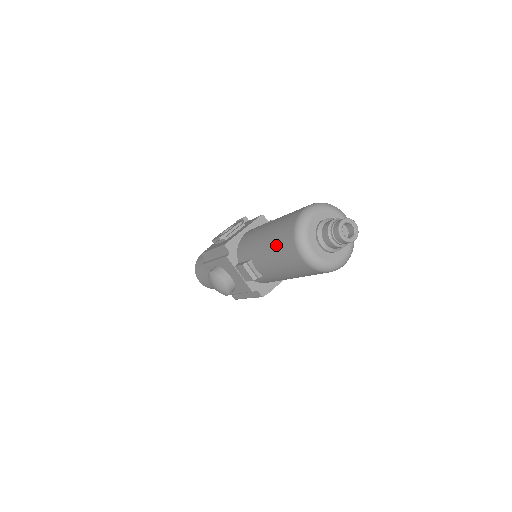
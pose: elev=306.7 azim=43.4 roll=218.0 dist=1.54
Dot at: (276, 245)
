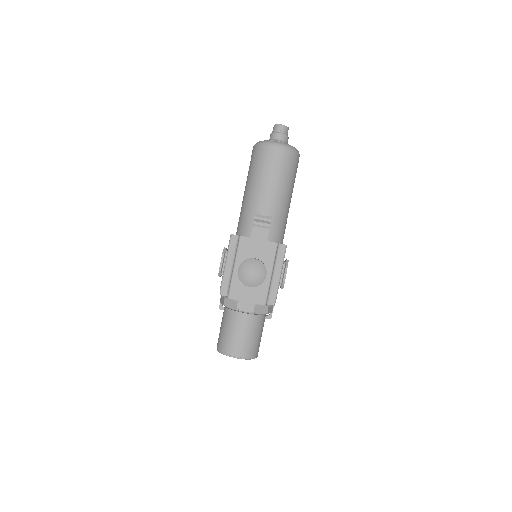
Dot at: (259, 169)
